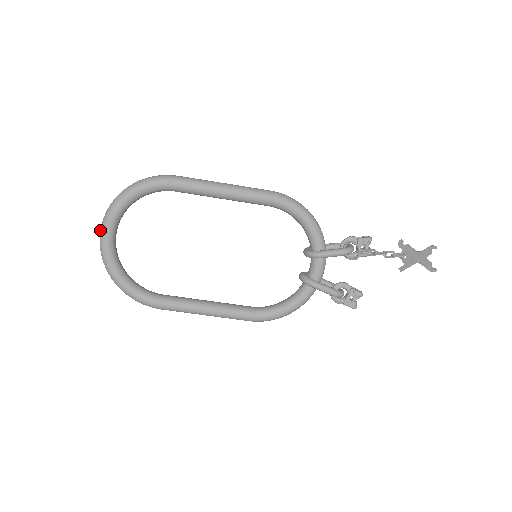
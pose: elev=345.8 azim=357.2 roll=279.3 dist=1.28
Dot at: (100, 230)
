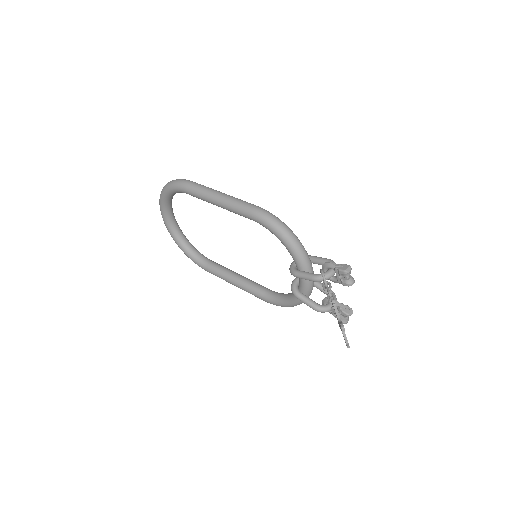
Dot at: occluded
